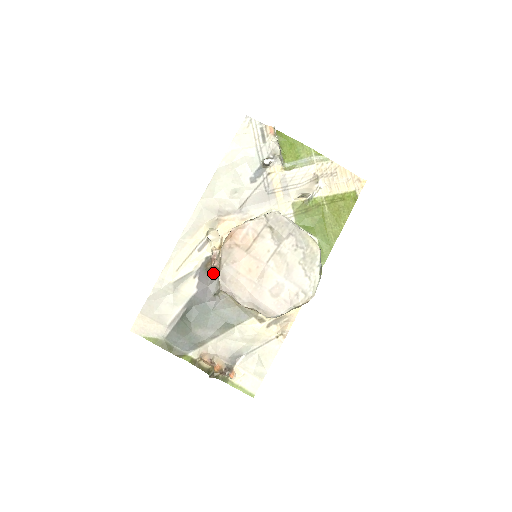
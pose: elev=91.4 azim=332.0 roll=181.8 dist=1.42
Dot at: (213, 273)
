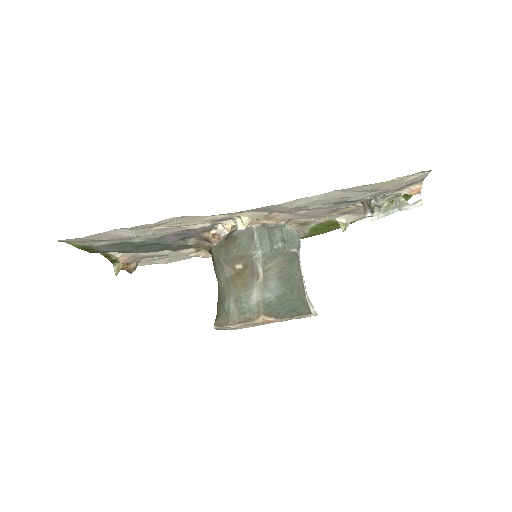
Dot at: (204, 237)
